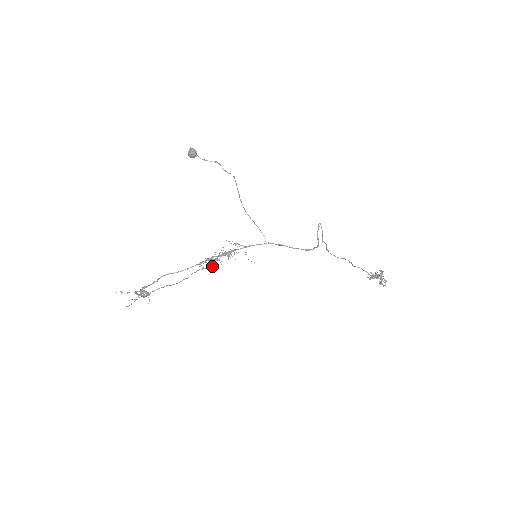
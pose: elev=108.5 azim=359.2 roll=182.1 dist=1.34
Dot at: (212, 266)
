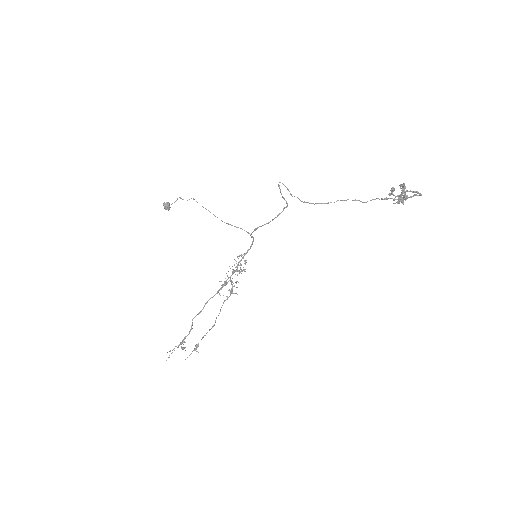
Dot at: (229, 290)
